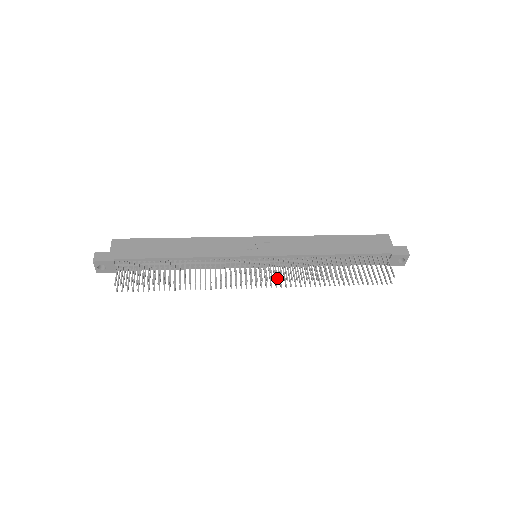
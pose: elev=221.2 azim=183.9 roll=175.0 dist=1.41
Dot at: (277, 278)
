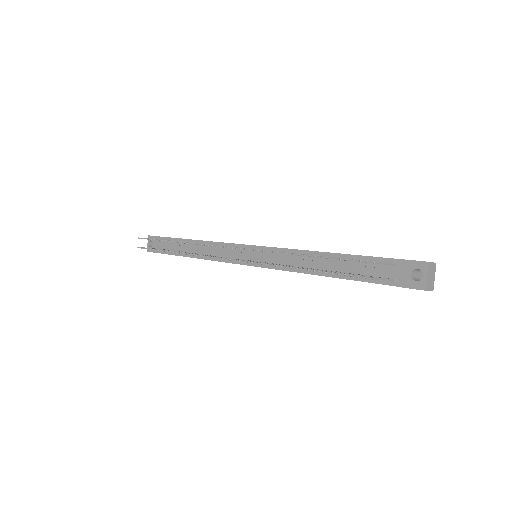
Dot at: (243, 248)
